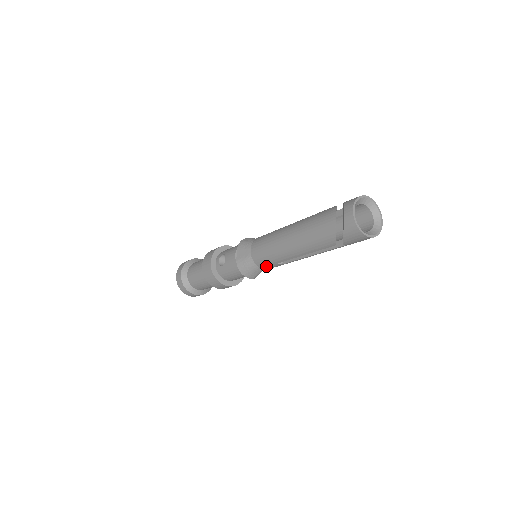
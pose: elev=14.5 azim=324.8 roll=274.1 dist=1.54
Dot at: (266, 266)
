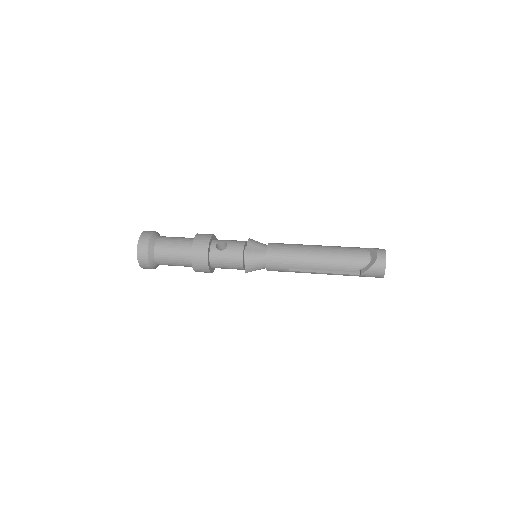
Dot at: (274, 266)
